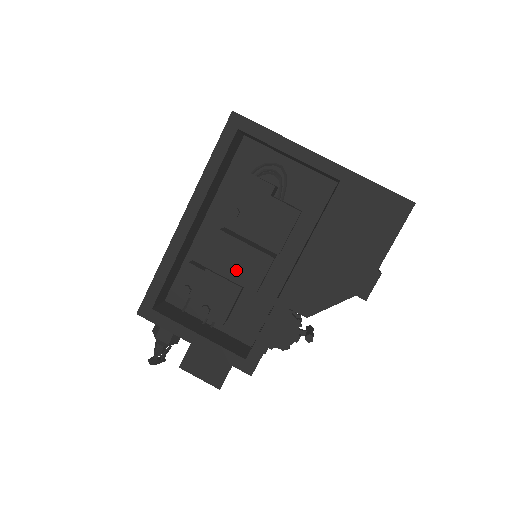
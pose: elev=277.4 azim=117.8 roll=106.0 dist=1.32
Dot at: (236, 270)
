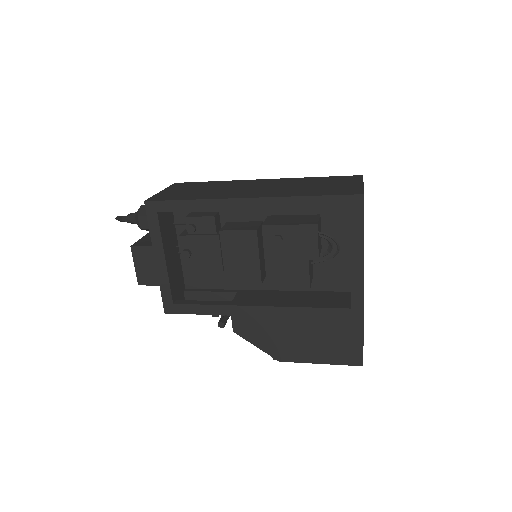
Dot at: (234, 260)
